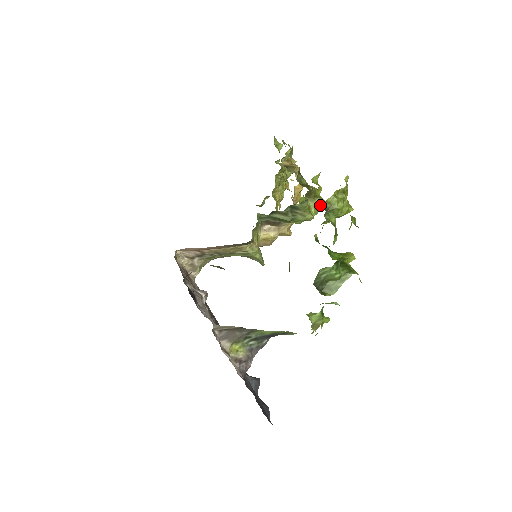
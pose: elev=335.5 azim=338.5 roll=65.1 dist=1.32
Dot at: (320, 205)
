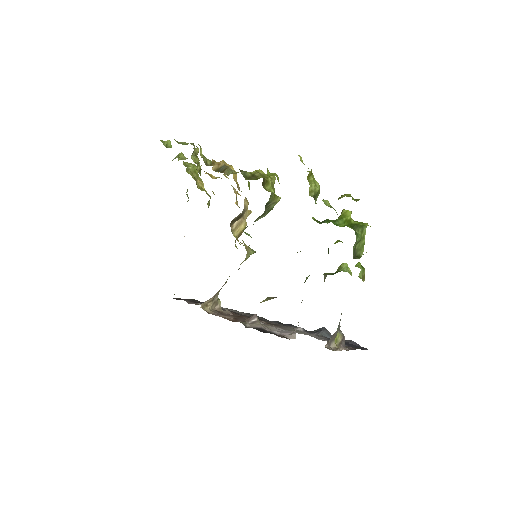
Dot at: (273, 182)
